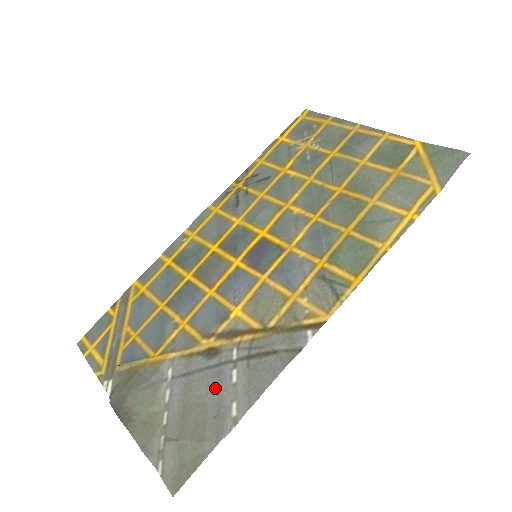
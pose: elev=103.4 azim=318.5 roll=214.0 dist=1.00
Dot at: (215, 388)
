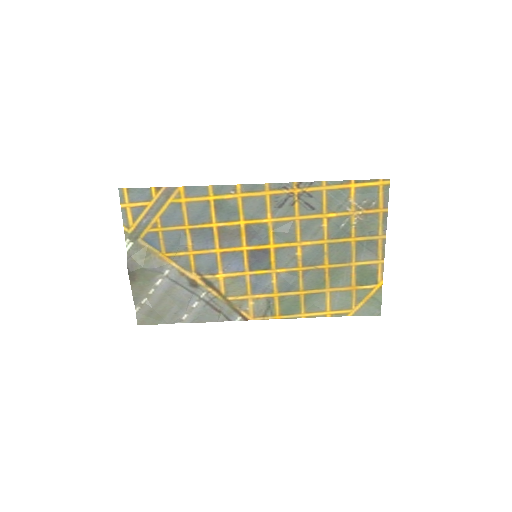
Dot at: (183, 302)
